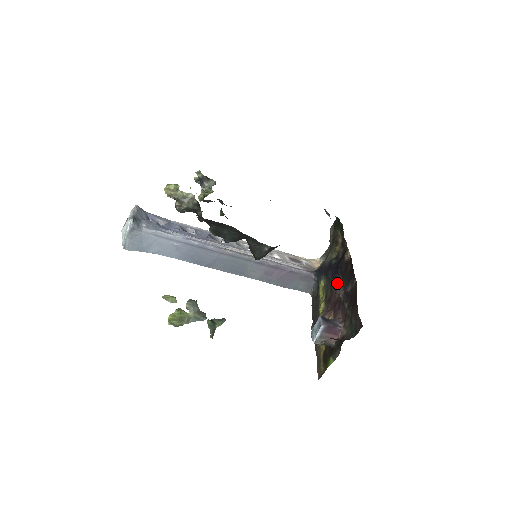
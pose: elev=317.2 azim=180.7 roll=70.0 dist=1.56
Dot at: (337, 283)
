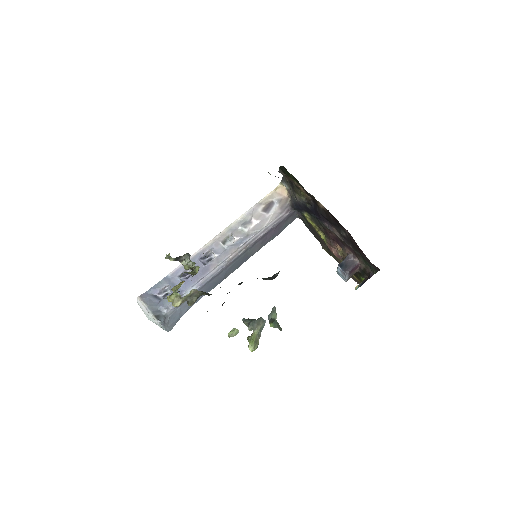
Dot at: (326, 224)
